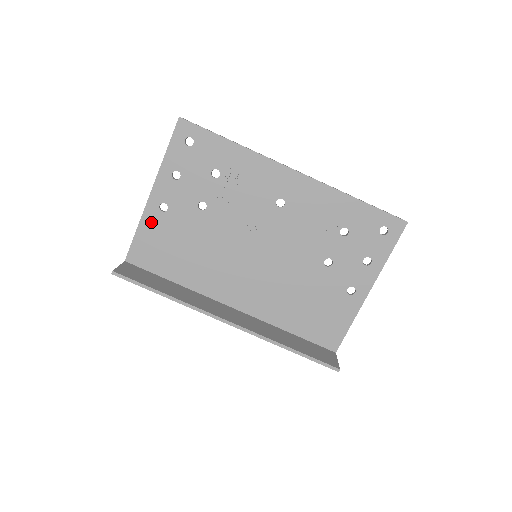
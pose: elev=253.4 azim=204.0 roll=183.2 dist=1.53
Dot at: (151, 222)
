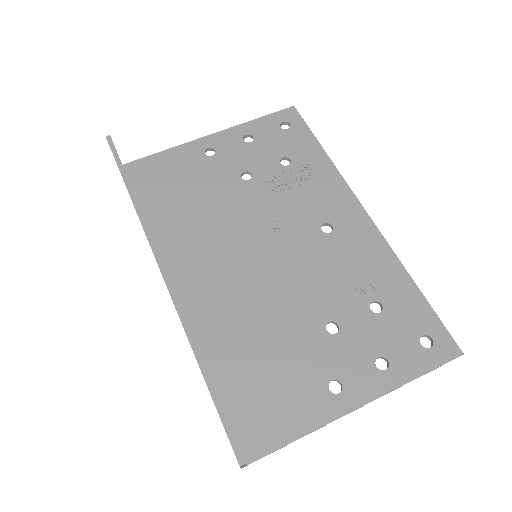
Dot at: (185, 154)
